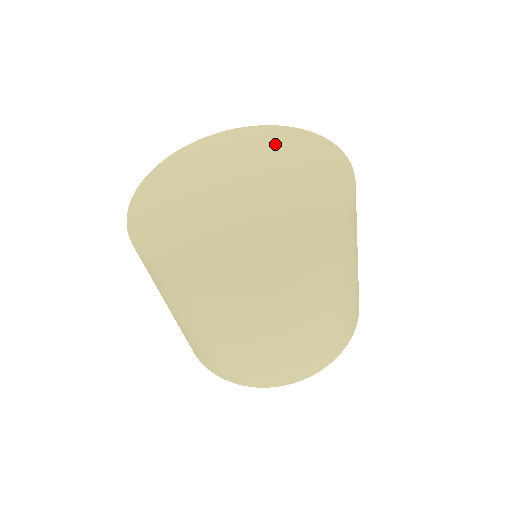
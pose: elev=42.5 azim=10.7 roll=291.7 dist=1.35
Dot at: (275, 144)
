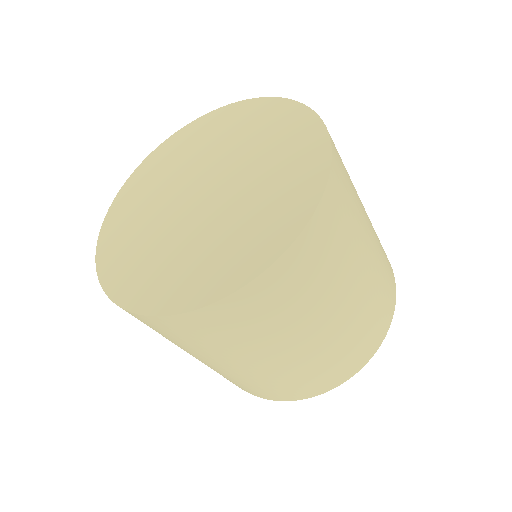
Dot at: (208, 134)
